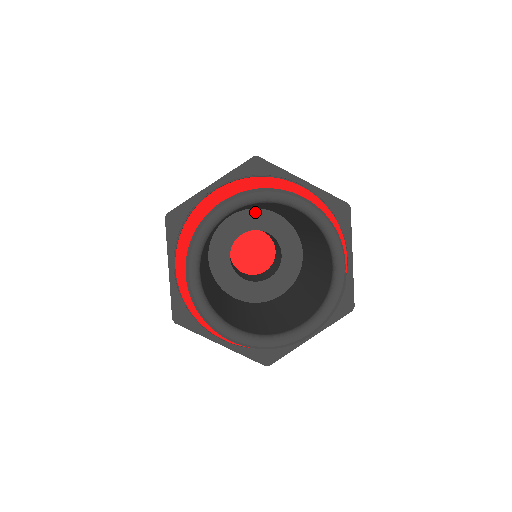
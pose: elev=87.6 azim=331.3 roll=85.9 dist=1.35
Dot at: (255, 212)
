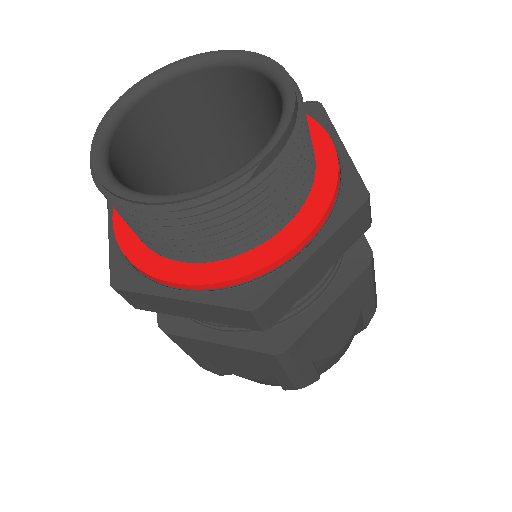
Dot at: occluded
